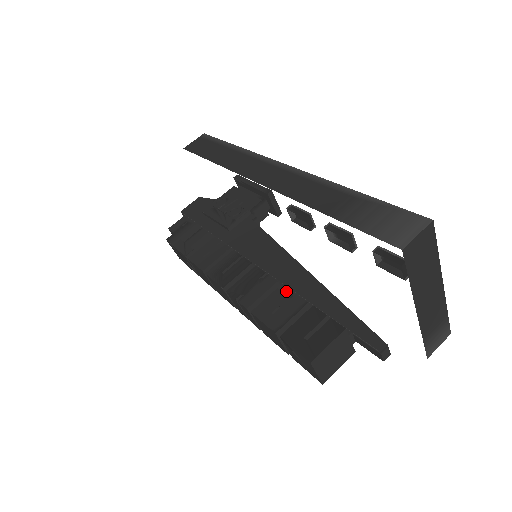
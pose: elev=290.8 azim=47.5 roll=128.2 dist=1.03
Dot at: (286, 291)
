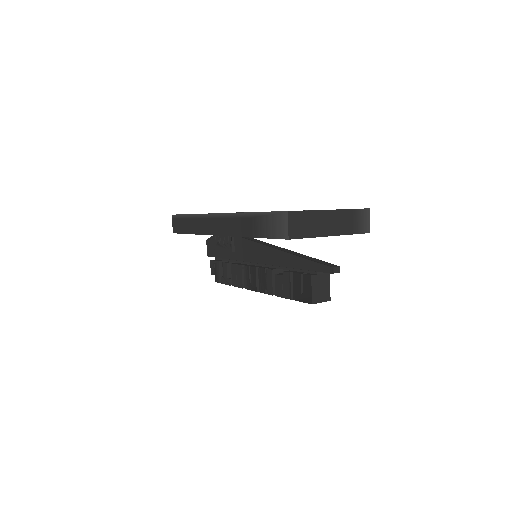
Dot at: (280, 269)
